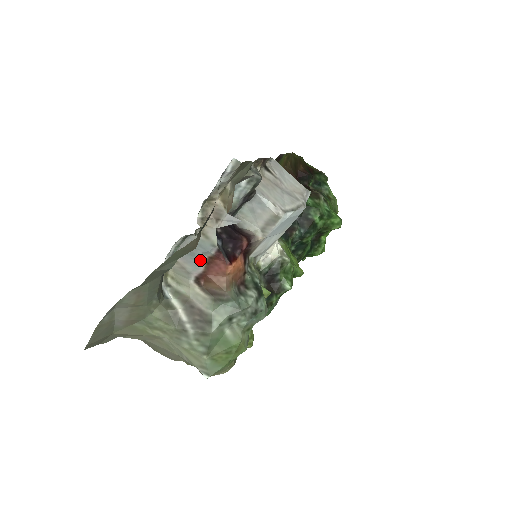
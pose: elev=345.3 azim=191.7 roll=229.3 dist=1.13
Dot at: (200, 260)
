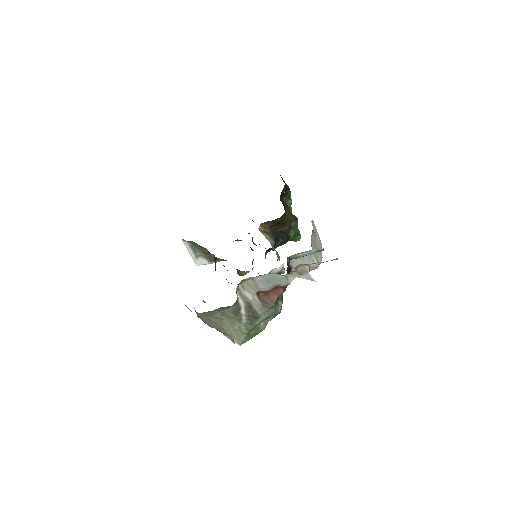
Dot at: (272, 286)
